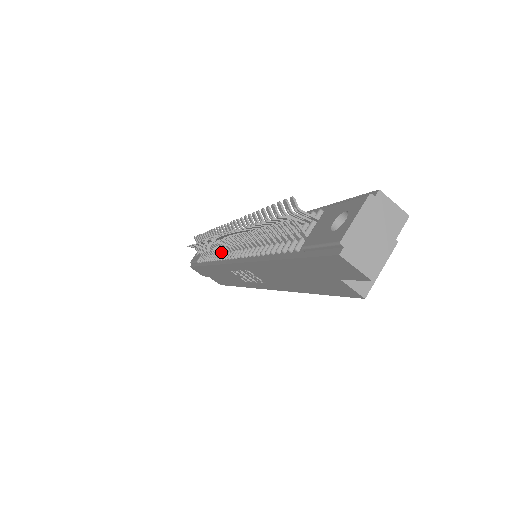
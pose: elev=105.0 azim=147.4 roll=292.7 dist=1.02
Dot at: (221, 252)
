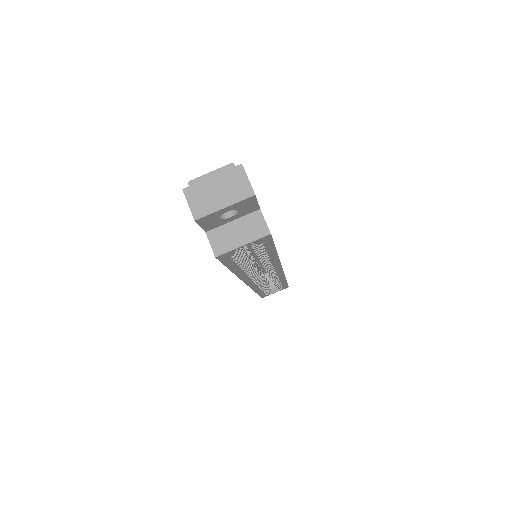
Dot at: occluded
